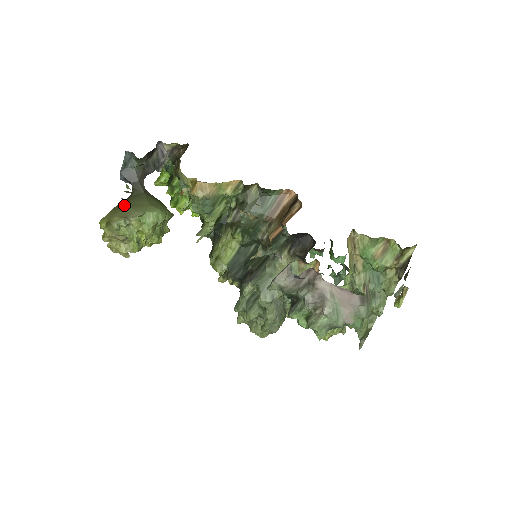
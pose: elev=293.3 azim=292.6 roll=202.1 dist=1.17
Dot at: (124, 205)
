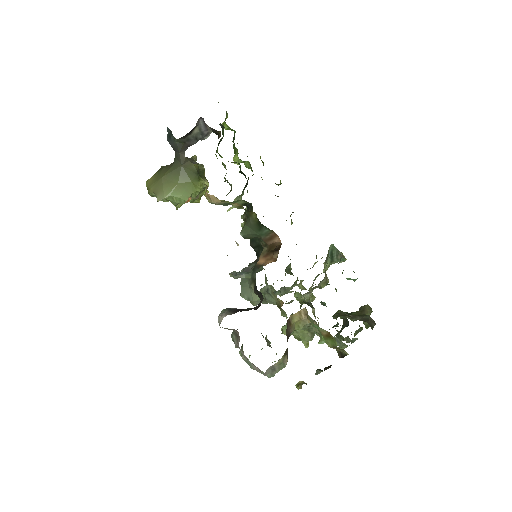
Dot at: (161, 178)
